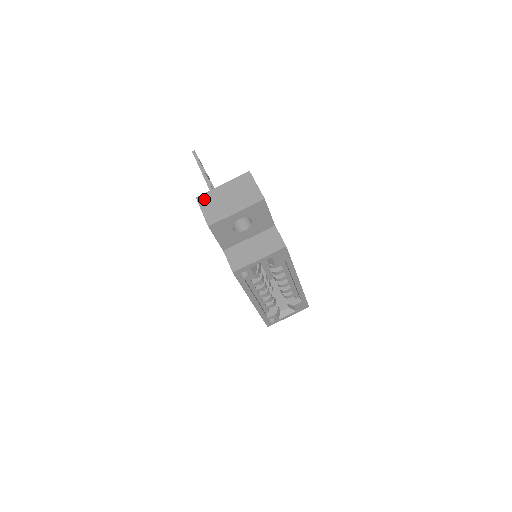
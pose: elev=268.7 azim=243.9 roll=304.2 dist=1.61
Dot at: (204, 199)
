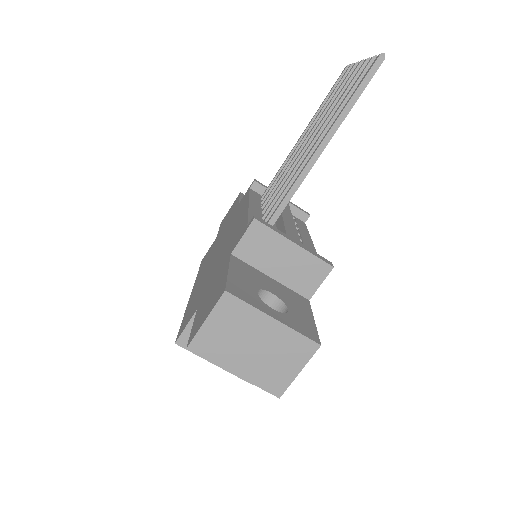
Dot at: (230, 308)
